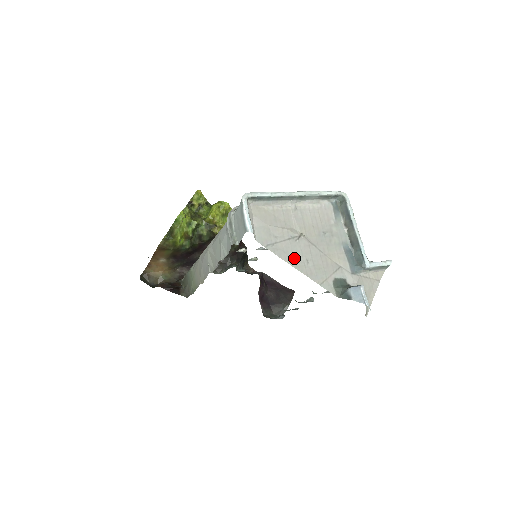
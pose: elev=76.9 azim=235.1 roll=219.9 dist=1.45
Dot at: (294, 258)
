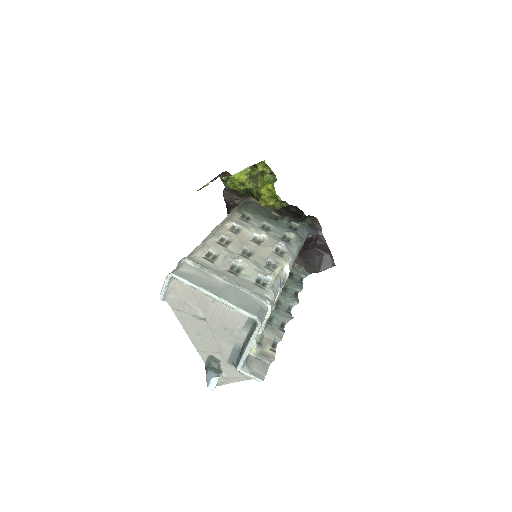
Dot at: (189, 327)
